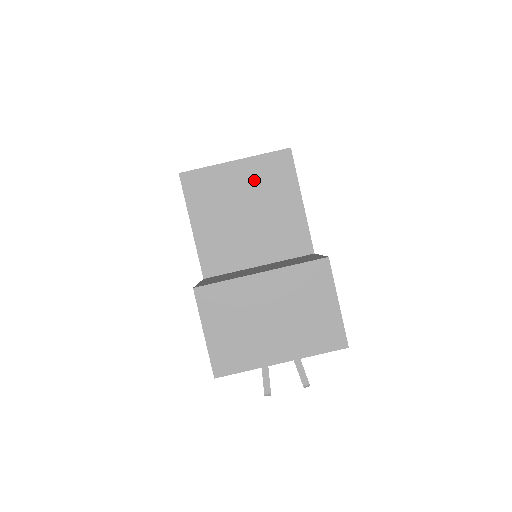
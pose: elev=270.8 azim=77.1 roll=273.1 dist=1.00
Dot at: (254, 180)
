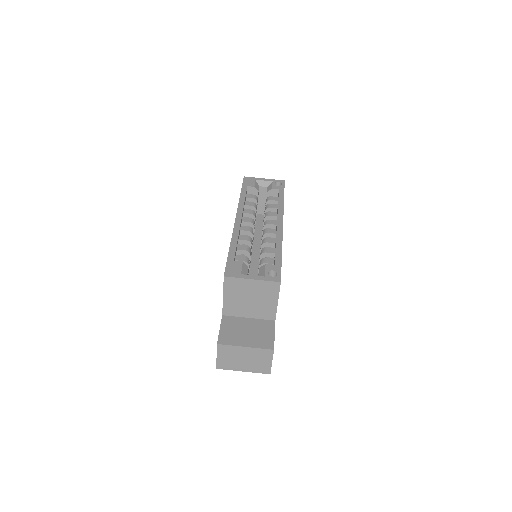
Dot at: (259, 289)
